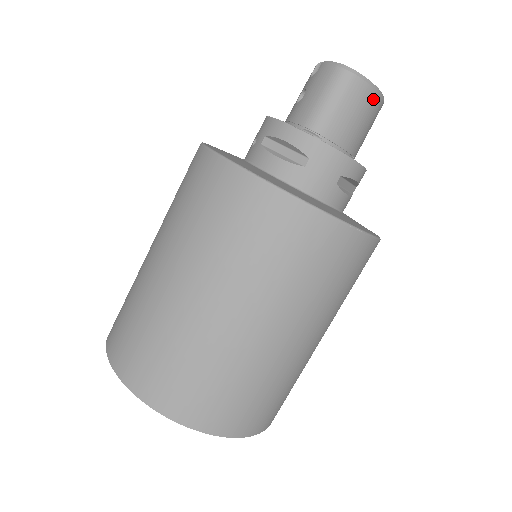
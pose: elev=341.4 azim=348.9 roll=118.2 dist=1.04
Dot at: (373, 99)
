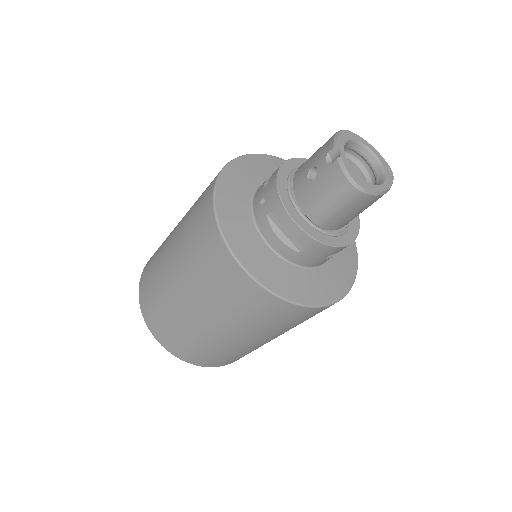
Dot at: (377, 198)
